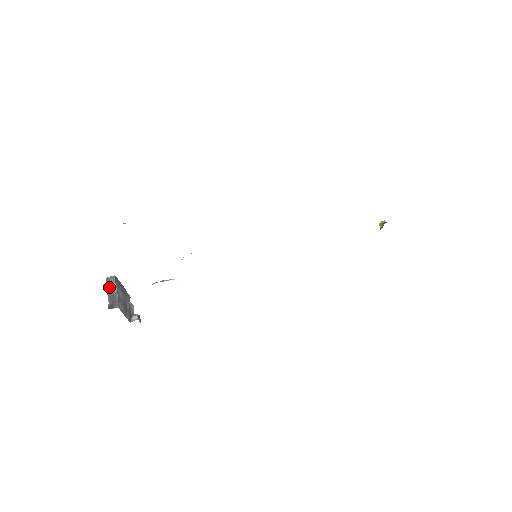
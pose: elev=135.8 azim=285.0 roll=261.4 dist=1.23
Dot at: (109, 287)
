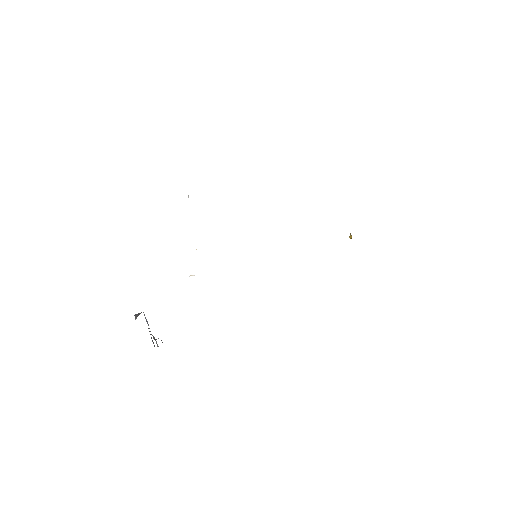
Dot at: (137, 315)
